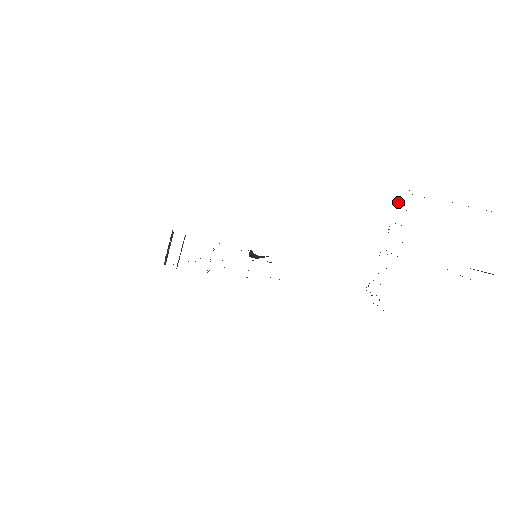
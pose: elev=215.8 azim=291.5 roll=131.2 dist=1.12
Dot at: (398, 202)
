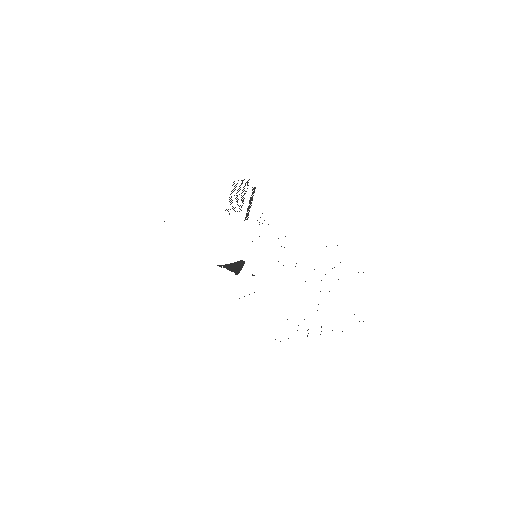
Dot at: (296, 263)
